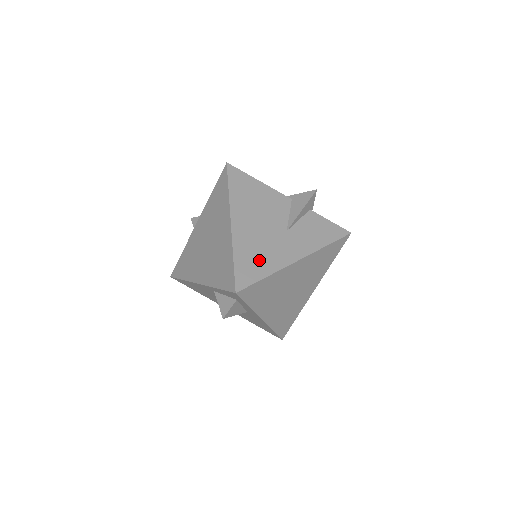
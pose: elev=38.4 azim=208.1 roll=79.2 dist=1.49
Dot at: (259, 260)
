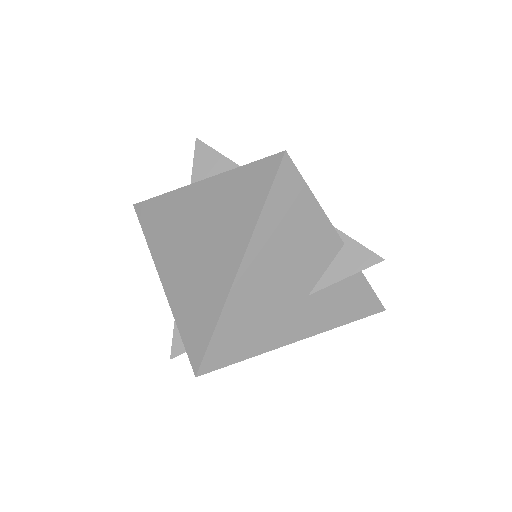
Dot at: (249, 334)
